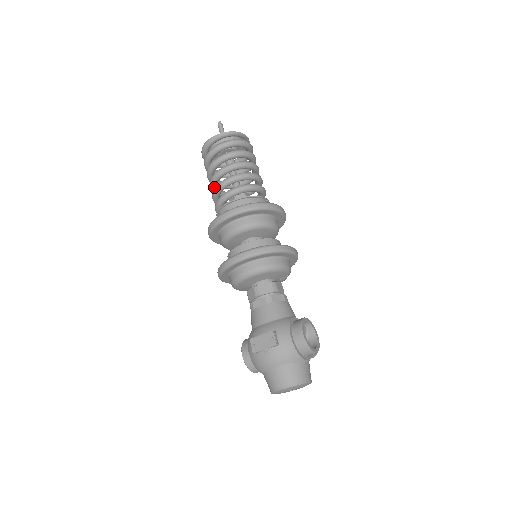
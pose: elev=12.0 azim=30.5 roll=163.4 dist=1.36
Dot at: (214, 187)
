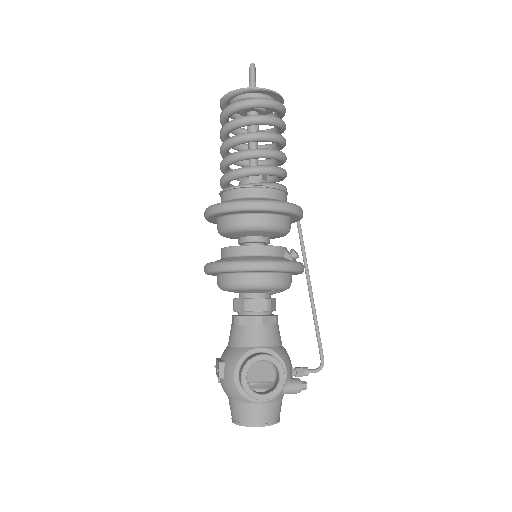
Dot at: occluded
